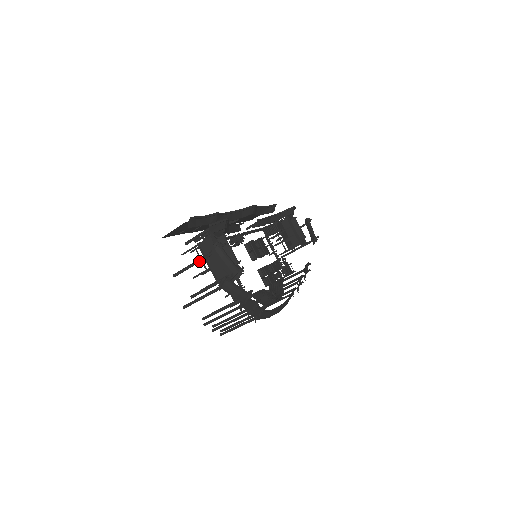
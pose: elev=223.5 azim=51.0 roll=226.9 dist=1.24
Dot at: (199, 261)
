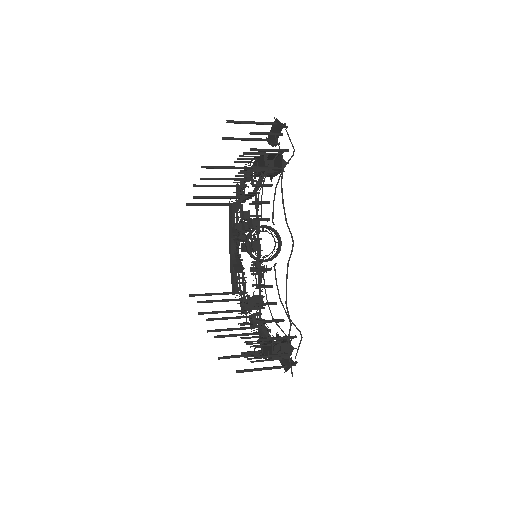
Dot at: (269, 369)
